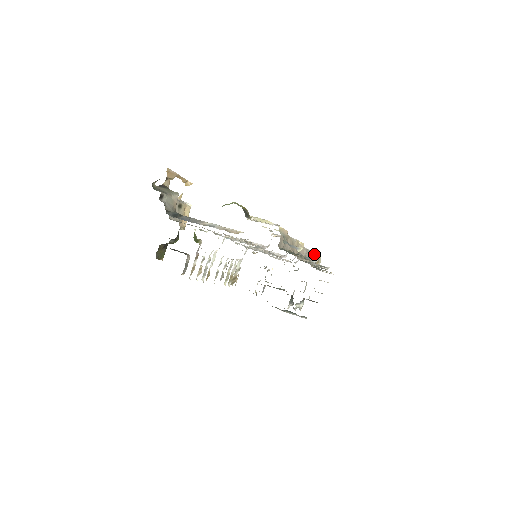
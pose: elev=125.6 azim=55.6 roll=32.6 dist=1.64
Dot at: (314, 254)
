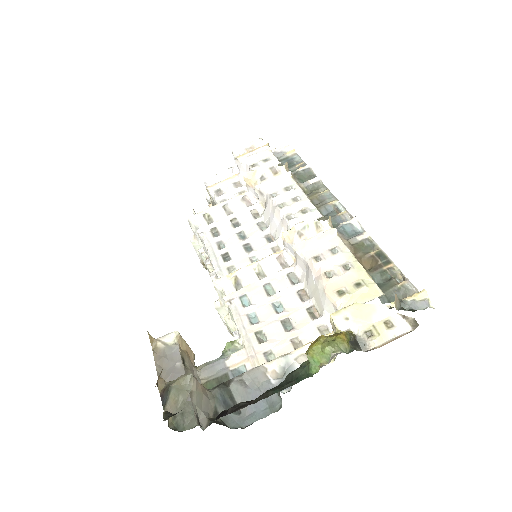
Dot at: (286, 167)
